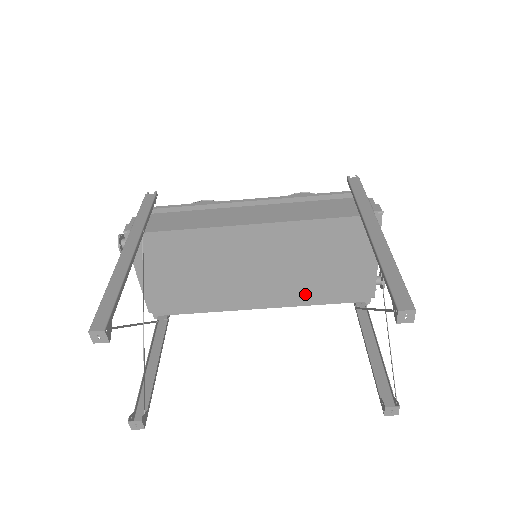
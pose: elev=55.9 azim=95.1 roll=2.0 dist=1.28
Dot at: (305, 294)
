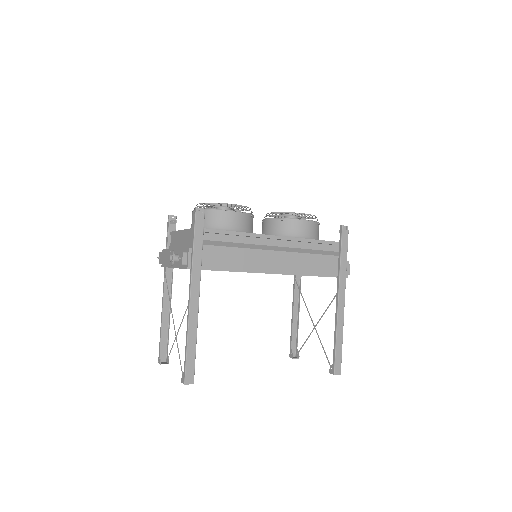
Dot at: occluded
